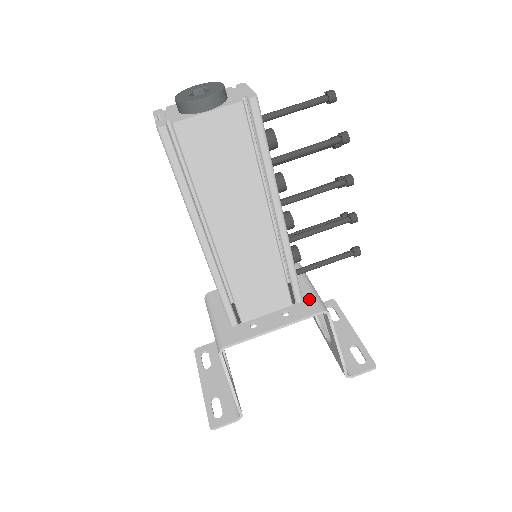
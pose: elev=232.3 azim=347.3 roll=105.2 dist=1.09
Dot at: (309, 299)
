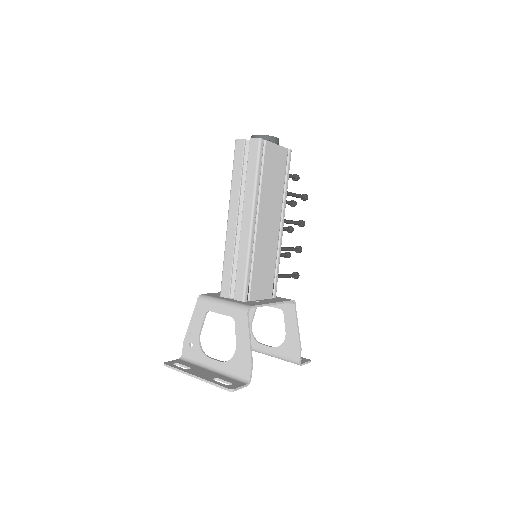
Dot at: (279, 297)
